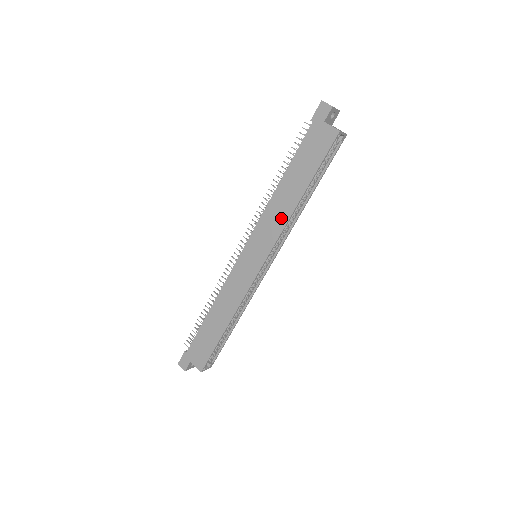
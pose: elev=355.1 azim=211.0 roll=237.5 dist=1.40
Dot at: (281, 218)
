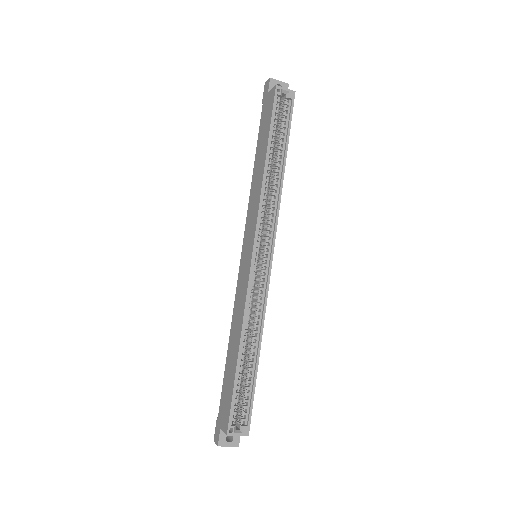
Dot at: (257, 195)
